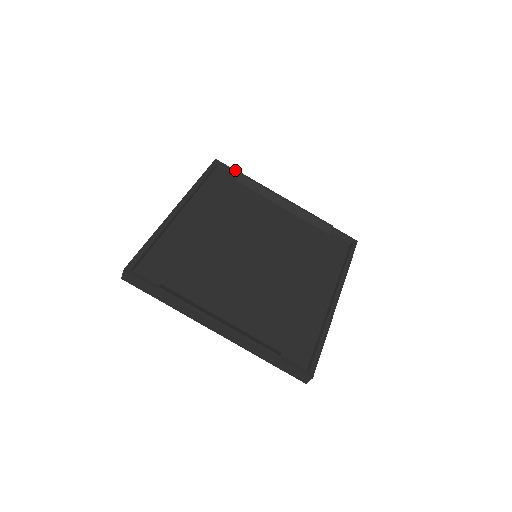
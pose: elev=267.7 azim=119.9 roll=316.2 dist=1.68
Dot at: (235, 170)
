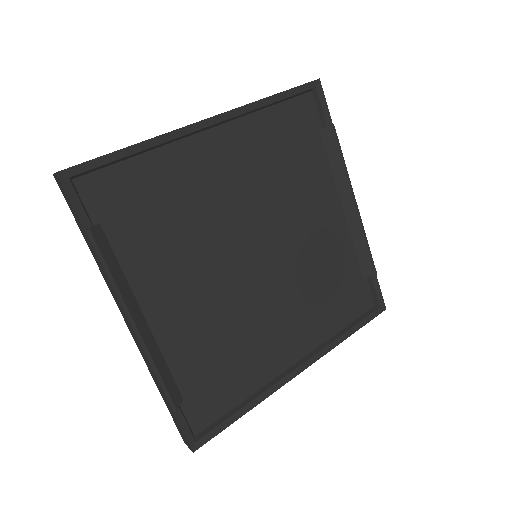
Dot at: occluded
